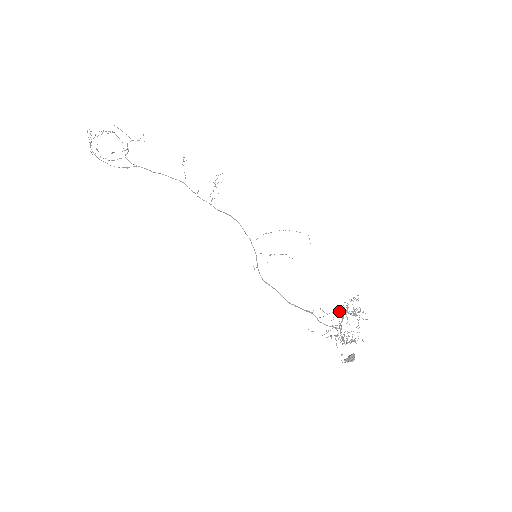
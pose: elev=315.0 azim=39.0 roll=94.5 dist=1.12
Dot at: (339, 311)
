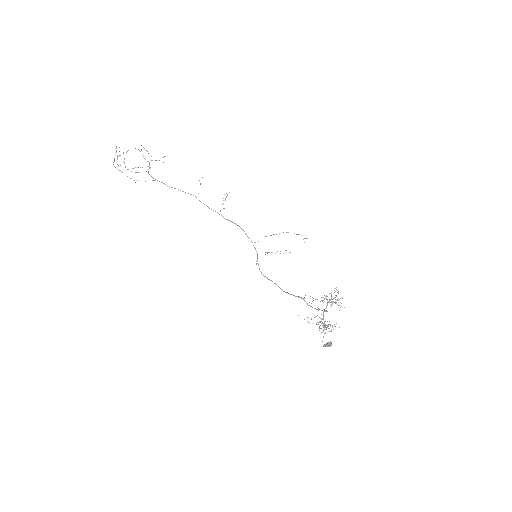
Dot at: occluded
